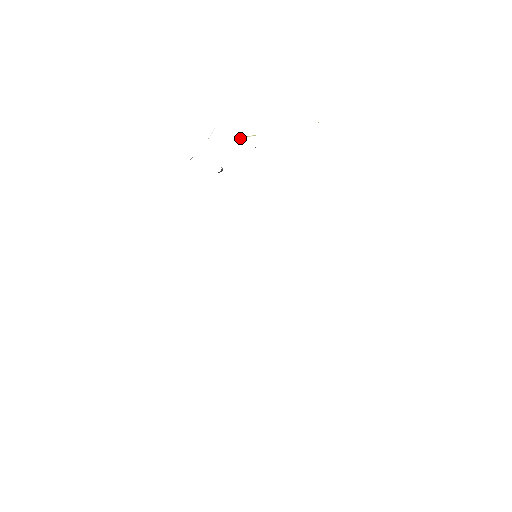
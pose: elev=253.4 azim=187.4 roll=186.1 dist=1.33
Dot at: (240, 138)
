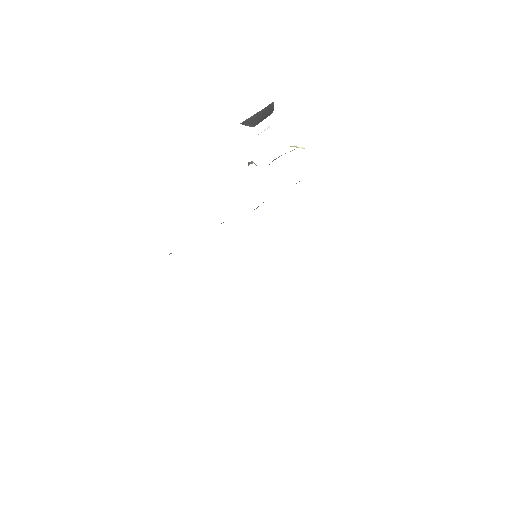
Dot at: (290, 146)
